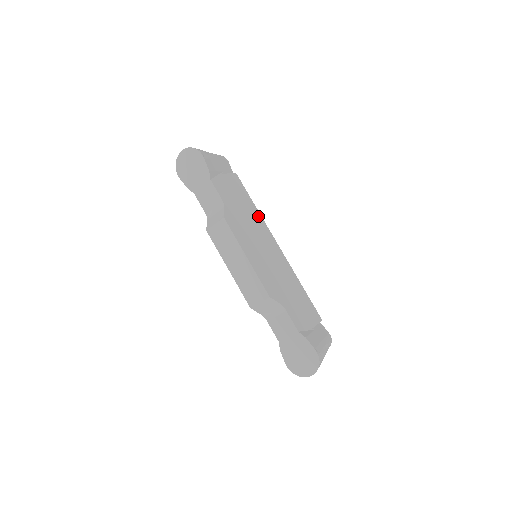
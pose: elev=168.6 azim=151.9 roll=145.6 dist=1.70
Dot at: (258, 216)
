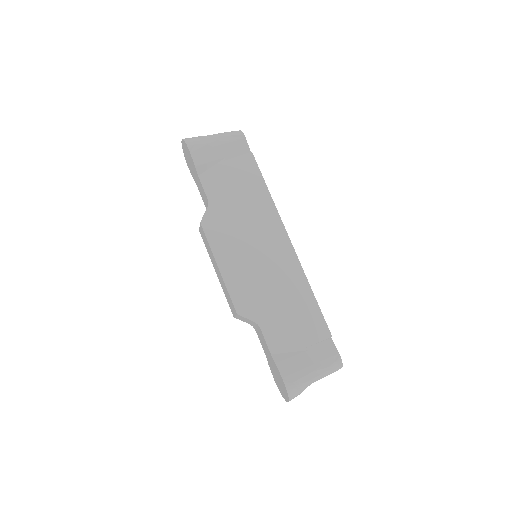
Dot at: (268, 206)
